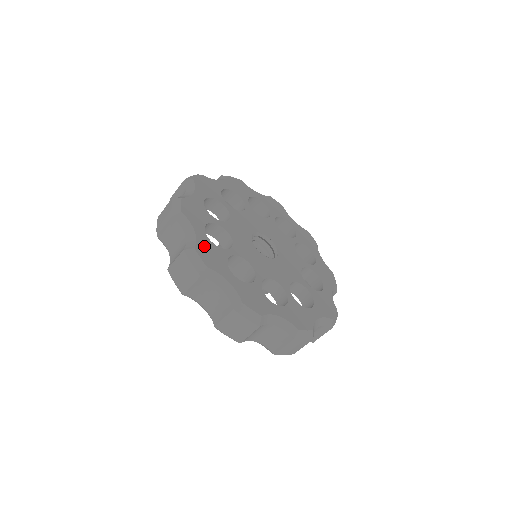
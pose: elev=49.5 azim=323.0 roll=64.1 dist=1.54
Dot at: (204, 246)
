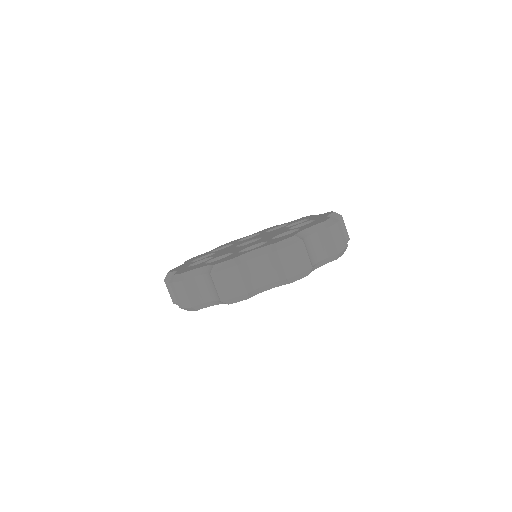
Dot at: (180, 266)
